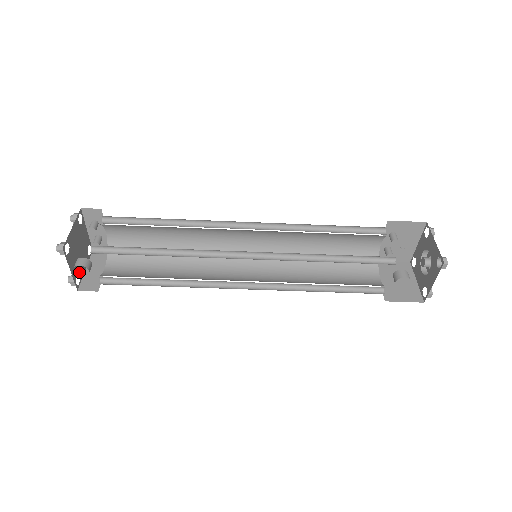
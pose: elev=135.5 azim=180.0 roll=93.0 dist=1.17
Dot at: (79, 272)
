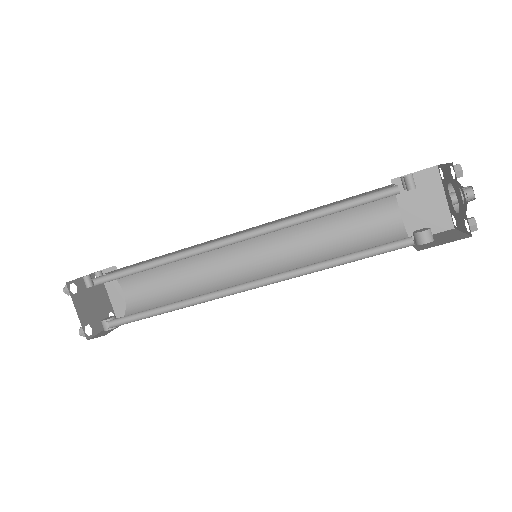
Dot at: (107, 311)
